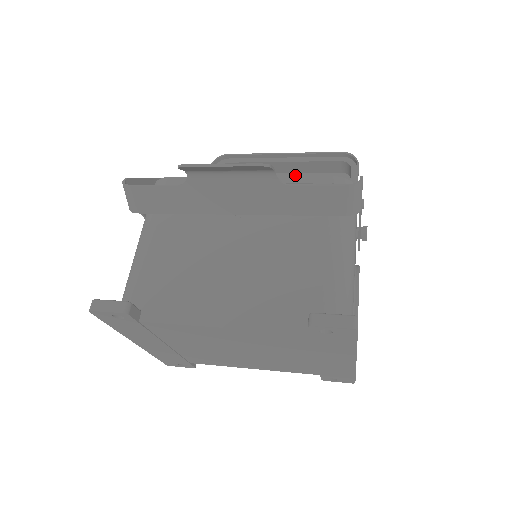
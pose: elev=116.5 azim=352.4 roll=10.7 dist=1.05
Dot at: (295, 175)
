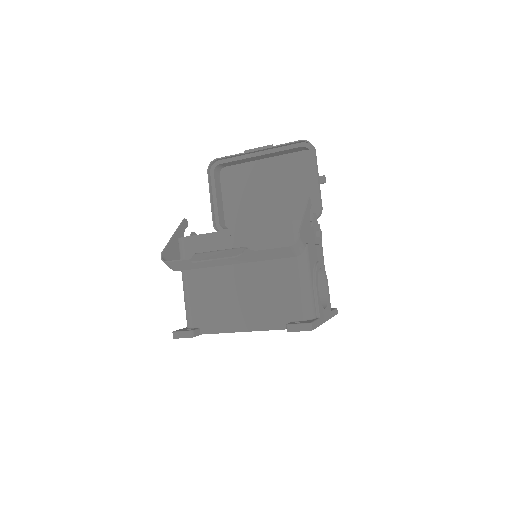
Dot at: (271, 159)
